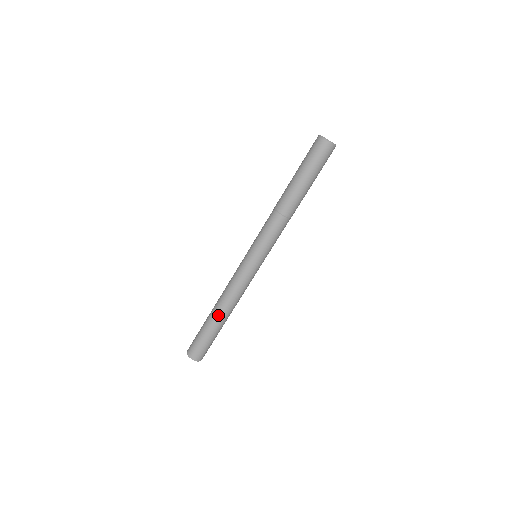
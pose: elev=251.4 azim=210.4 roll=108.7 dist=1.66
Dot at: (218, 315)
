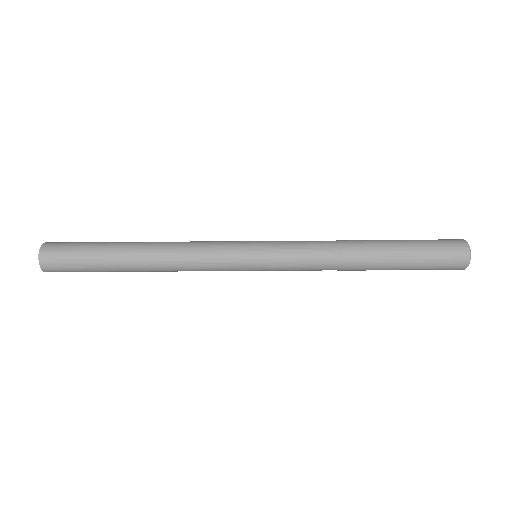
Dot at: (138, 245)
